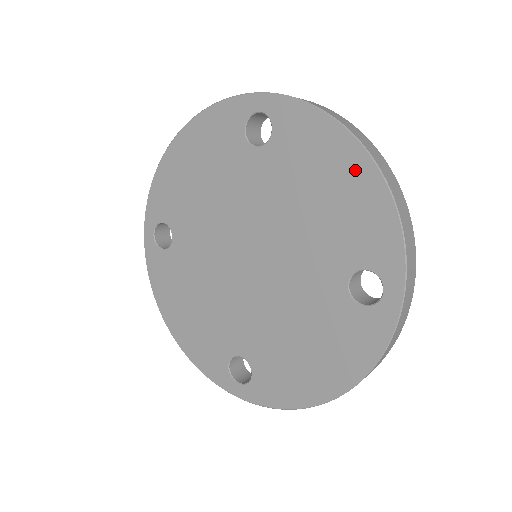
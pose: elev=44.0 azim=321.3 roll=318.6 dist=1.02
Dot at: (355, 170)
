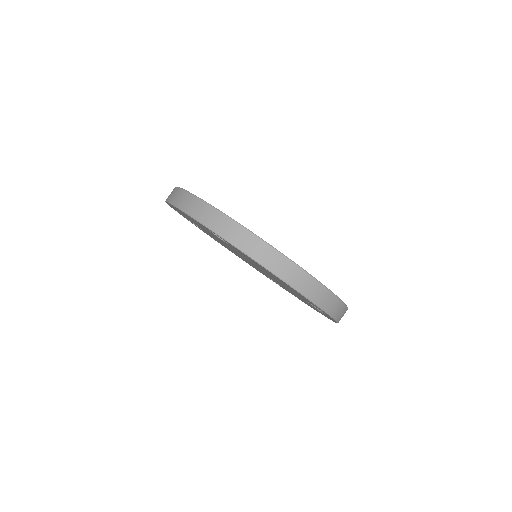
Dot at: occluded
